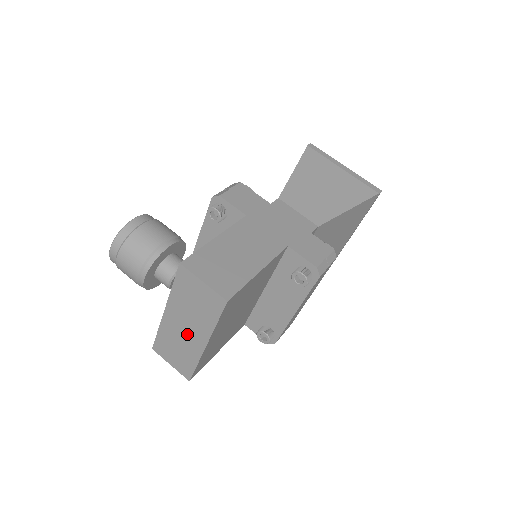
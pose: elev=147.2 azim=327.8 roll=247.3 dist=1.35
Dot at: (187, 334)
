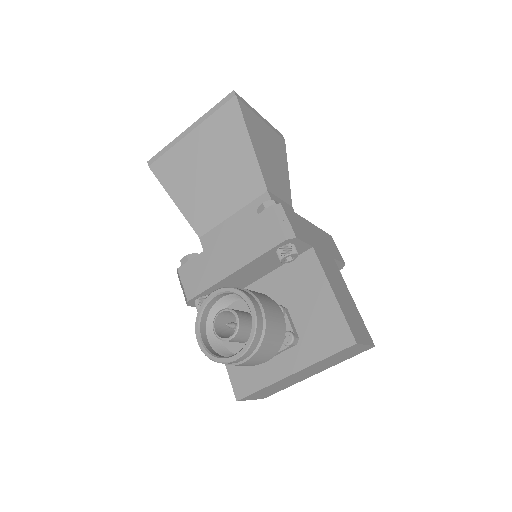
Dot at: (303, 376)
